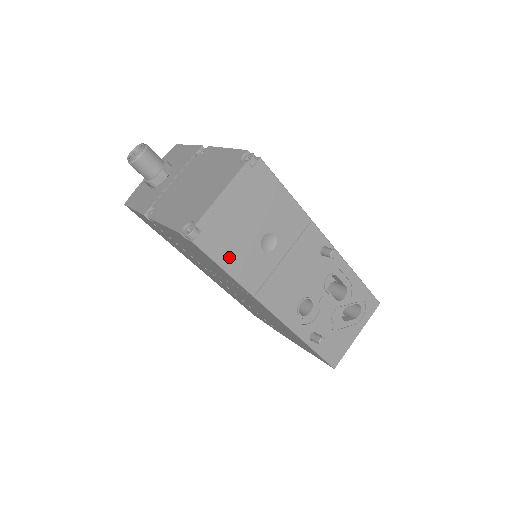
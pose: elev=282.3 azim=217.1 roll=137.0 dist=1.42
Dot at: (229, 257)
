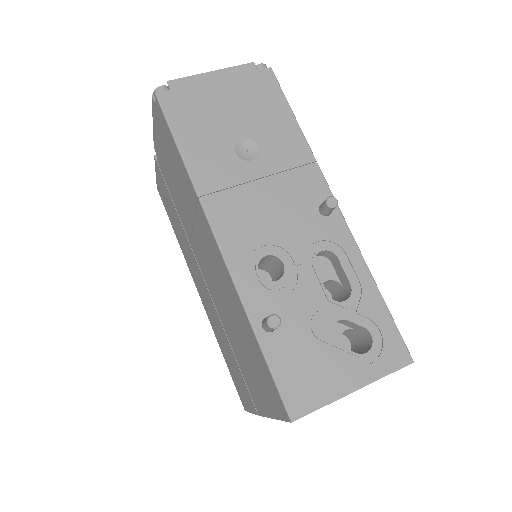
Dot at: (189, 134)
